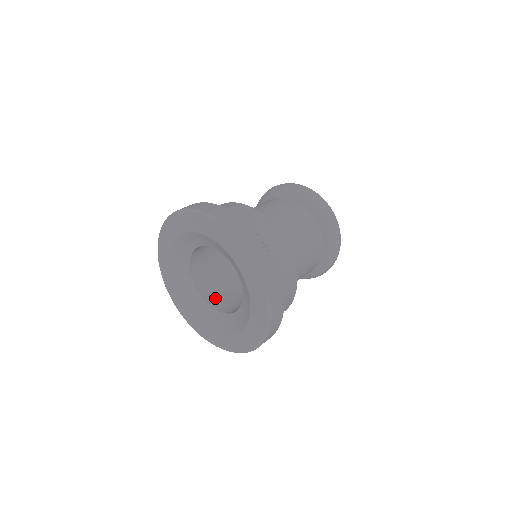
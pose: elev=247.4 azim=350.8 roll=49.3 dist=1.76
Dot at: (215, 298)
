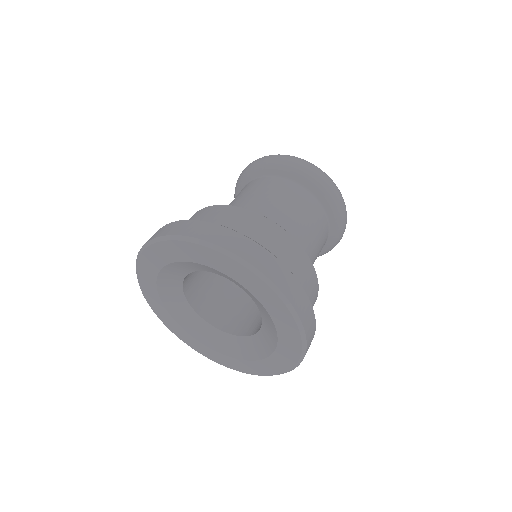
Dot at: (243, 326)
